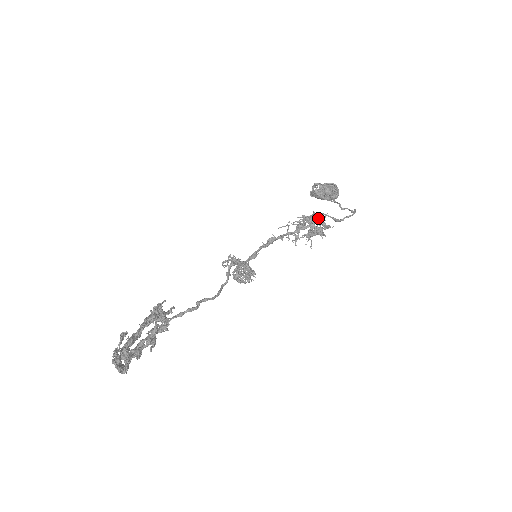
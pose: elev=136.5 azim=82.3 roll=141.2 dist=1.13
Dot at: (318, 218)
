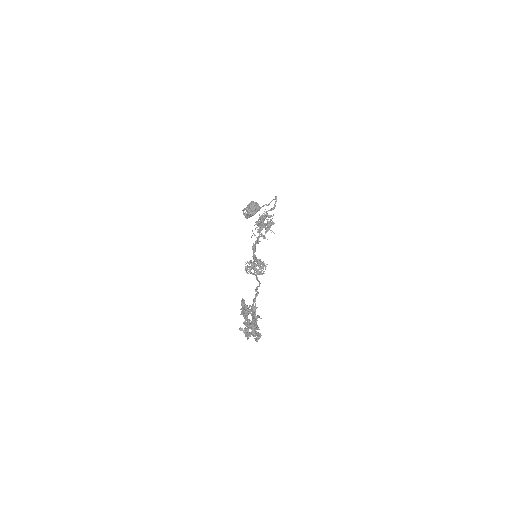
Dot at: (264, 215)
